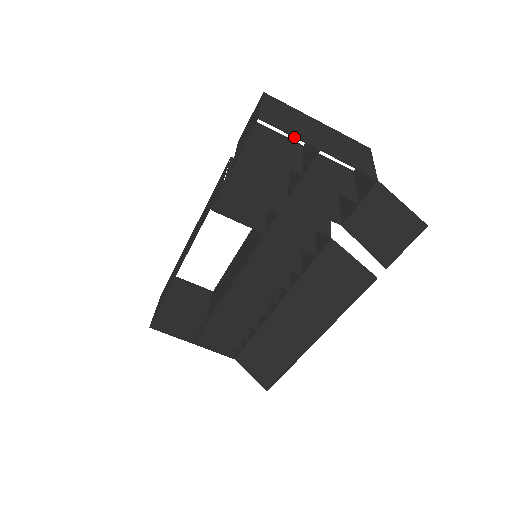
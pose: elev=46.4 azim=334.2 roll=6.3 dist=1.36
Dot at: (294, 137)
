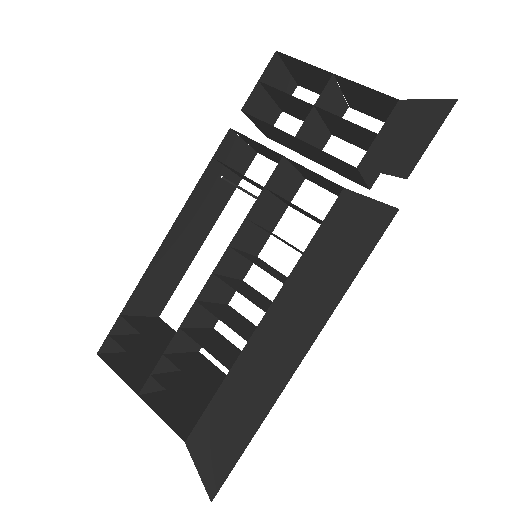
Dot at: occluded
